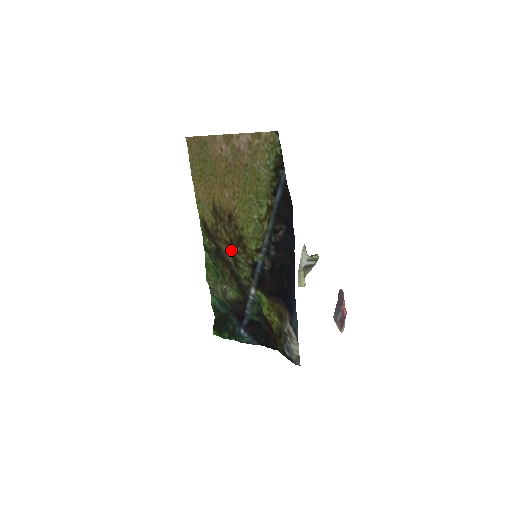
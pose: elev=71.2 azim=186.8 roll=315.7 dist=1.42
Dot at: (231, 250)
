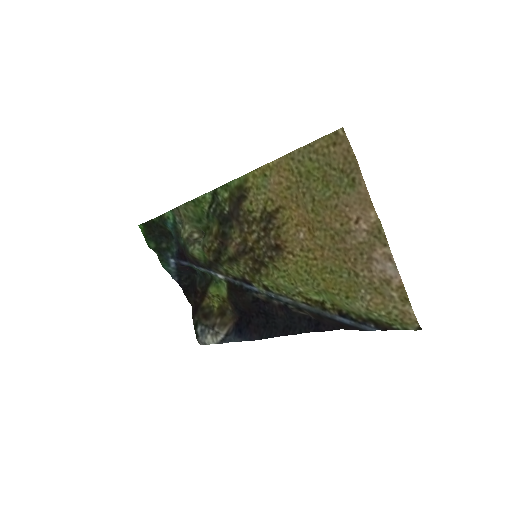
Dot at: (242, 252)
